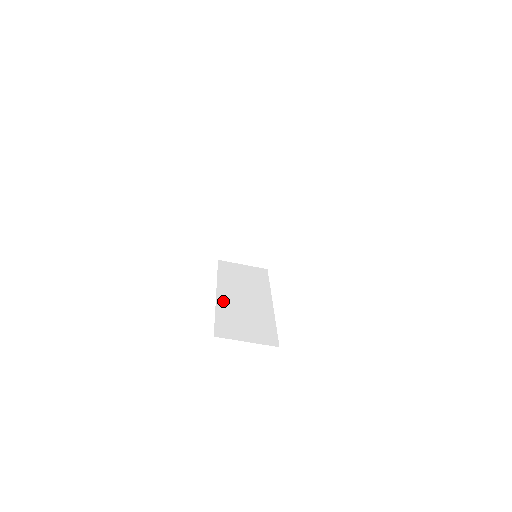
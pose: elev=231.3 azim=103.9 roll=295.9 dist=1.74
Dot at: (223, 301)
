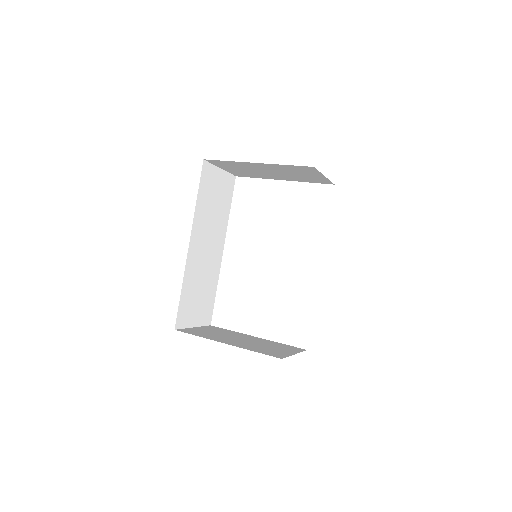
Dot at: (191, 261)
